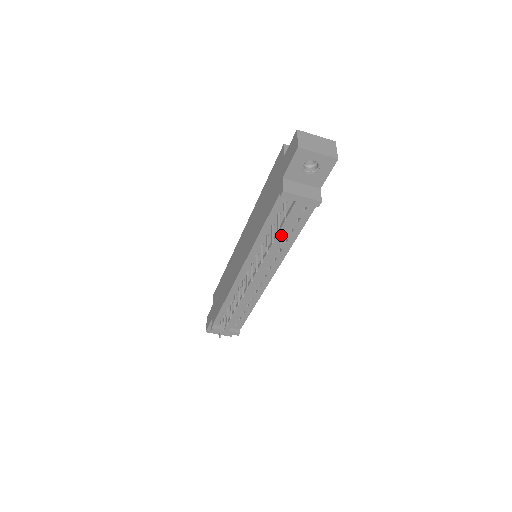
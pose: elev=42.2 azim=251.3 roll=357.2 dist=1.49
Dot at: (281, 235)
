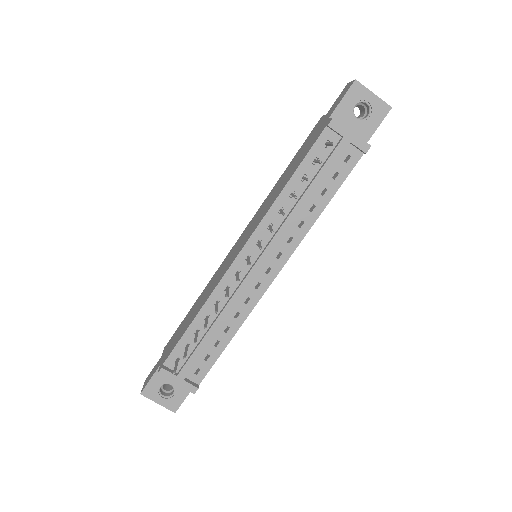
Dot at: (312, 191)
